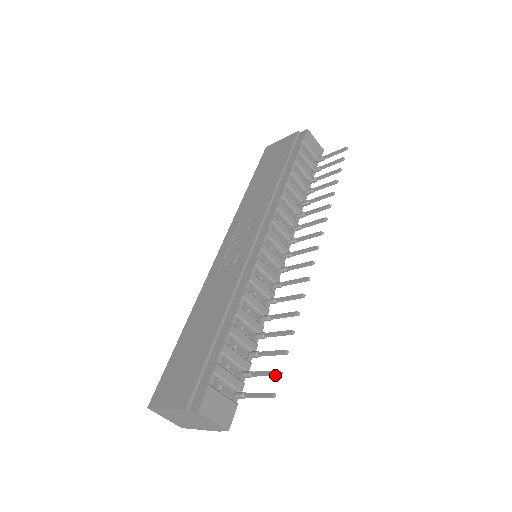
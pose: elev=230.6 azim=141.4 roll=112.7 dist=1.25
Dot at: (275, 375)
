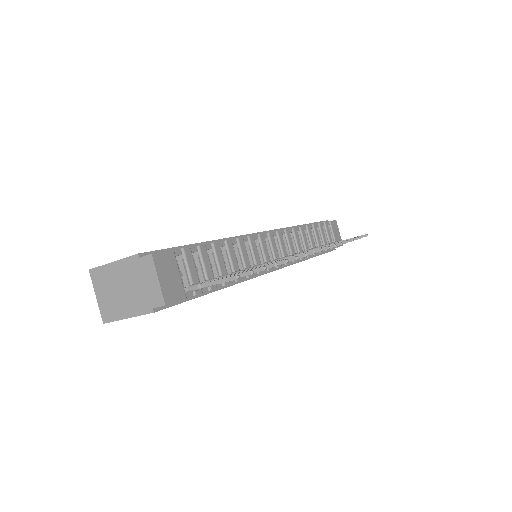
Dot at: (244, 275)
